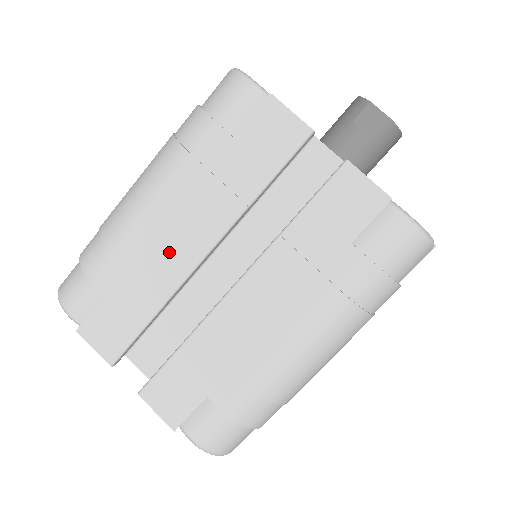
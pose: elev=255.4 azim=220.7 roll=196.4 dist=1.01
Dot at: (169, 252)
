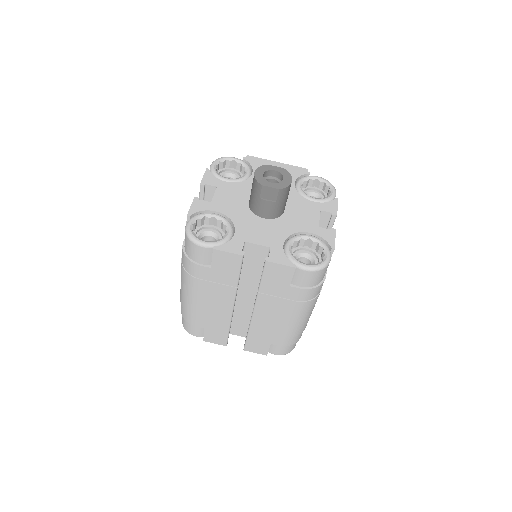
Dot at: (218, 310)
